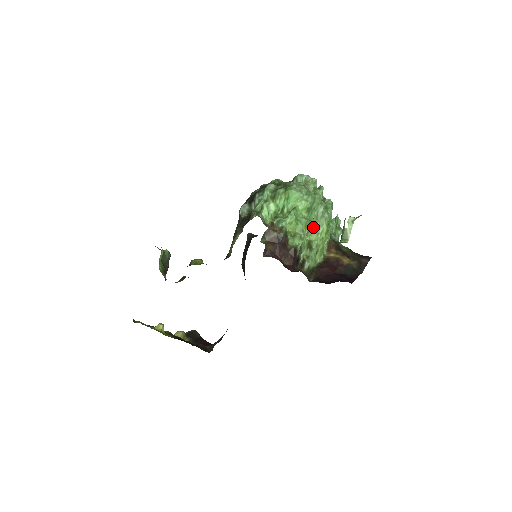
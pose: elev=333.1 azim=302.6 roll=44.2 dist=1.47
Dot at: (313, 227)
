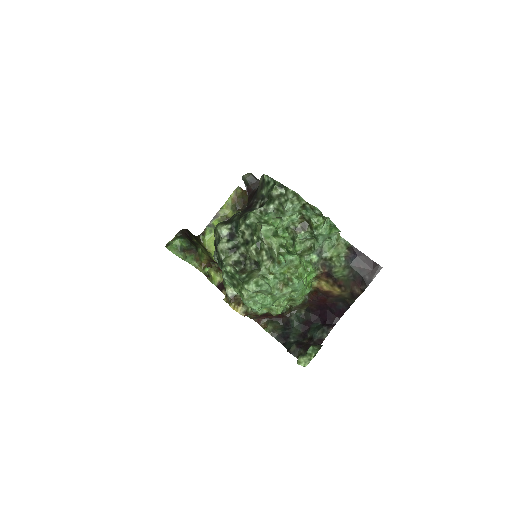
Dot at: (287, 297)
